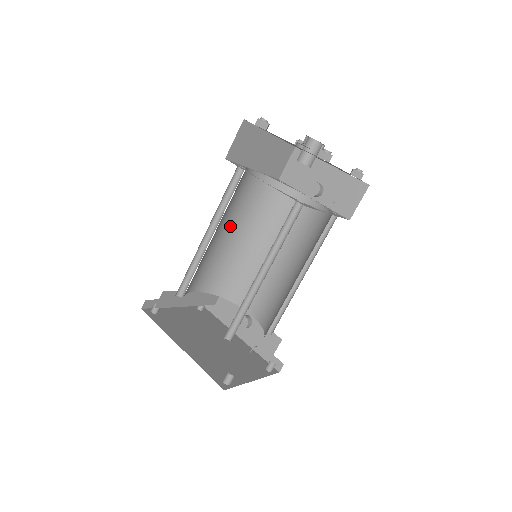
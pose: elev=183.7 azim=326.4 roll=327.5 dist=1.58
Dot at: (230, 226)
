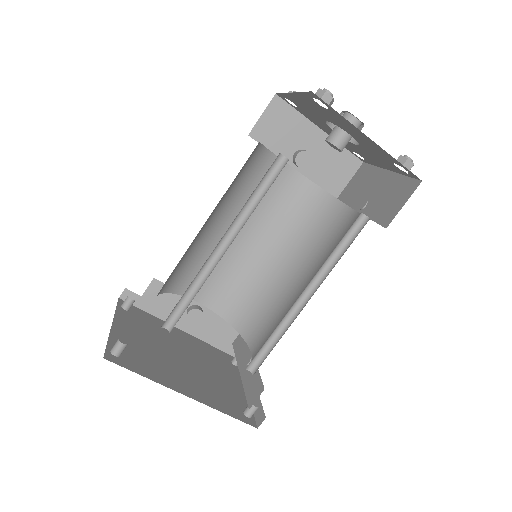
Dot at: occluded
